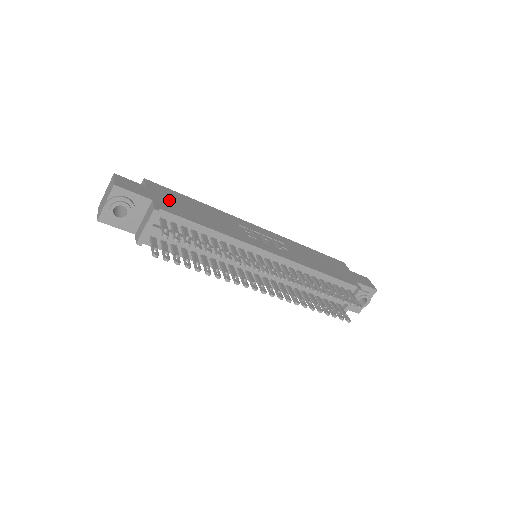
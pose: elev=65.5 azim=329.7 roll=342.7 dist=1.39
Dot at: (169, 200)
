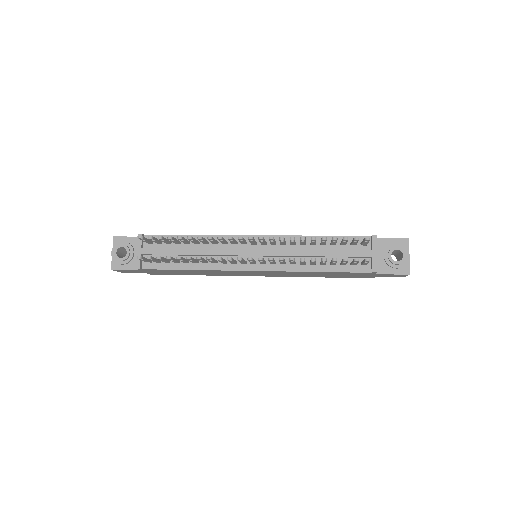
Dot at: occluded
